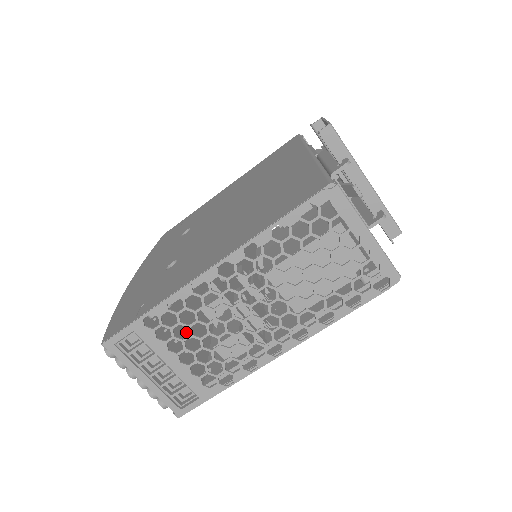
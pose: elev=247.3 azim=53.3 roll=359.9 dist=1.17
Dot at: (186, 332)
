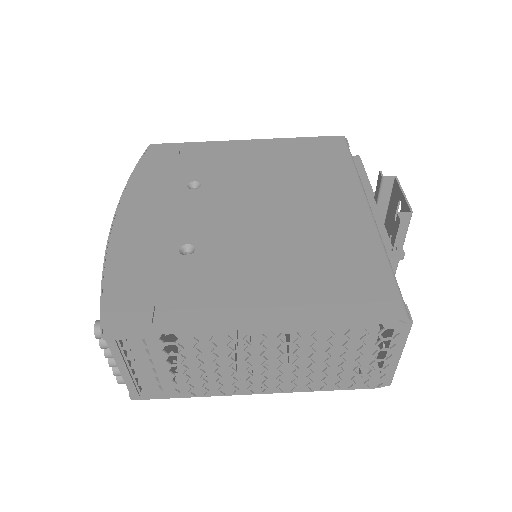
Dot at: occluded
